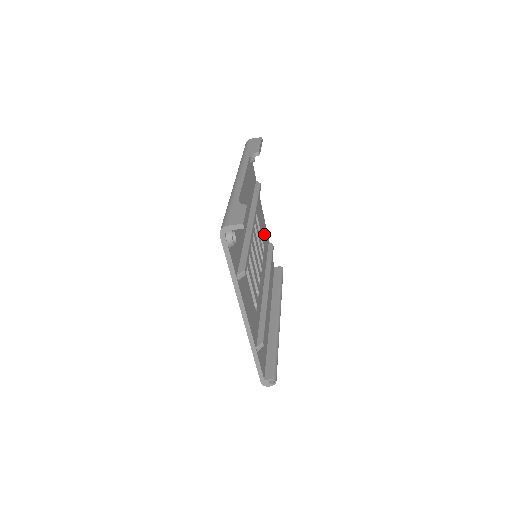
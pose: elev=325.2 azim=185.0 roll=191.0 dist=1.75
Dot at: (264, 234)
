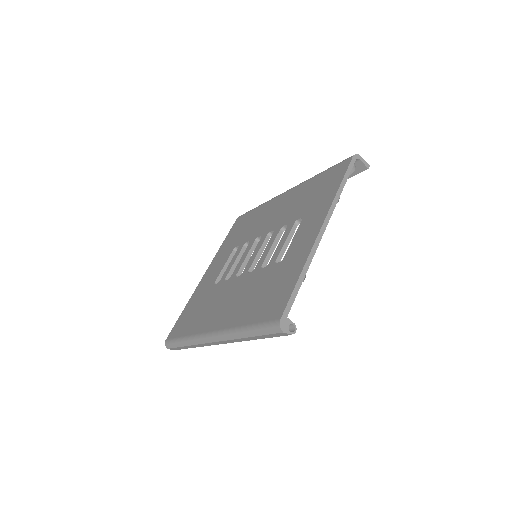
Dot at: occluded
